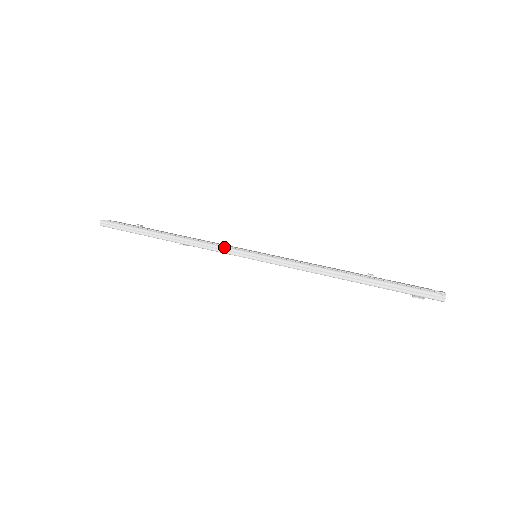
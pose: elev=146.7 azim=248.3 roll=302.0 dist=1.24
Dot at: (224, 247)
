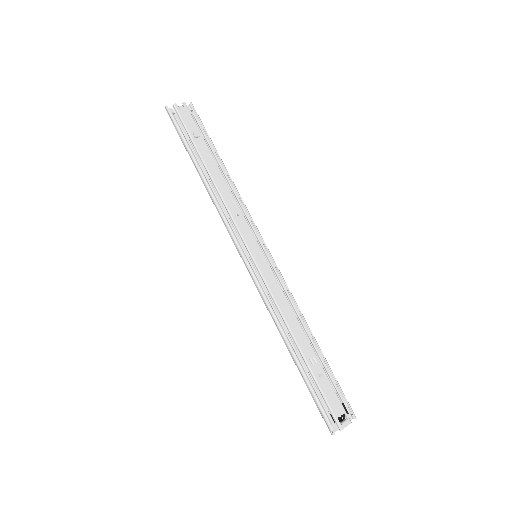
Dot at: (231, 233)
